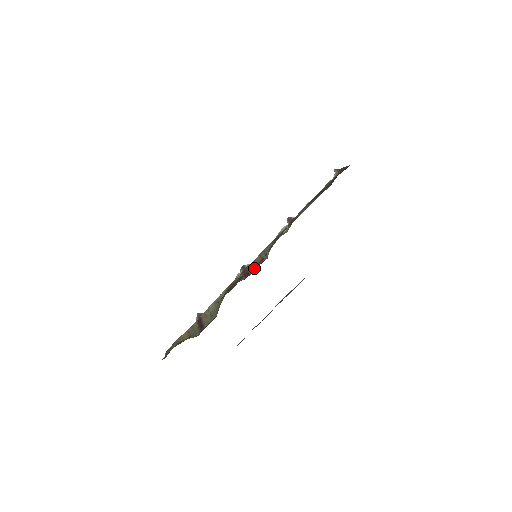
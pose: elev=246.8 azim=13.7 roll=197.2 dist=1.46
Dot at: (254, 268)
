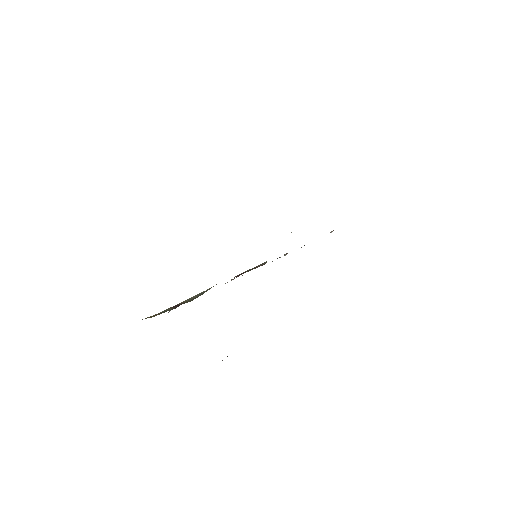
Dot at: (250, 270)
